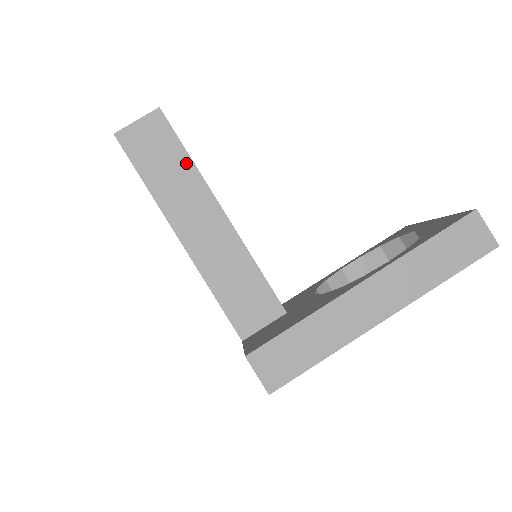
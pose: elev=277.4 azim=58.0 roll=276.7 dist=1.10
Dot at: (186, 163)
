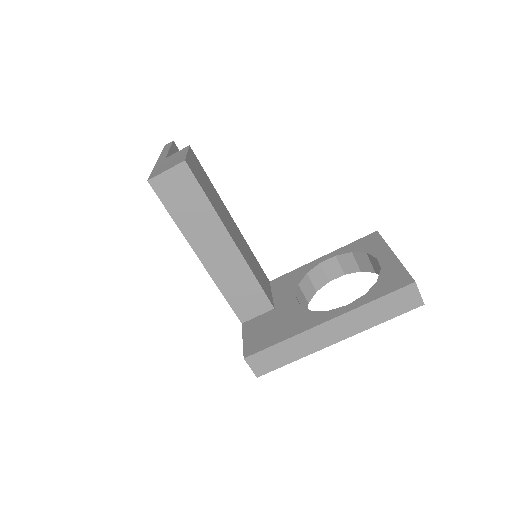
Dot at: (206, 206)
